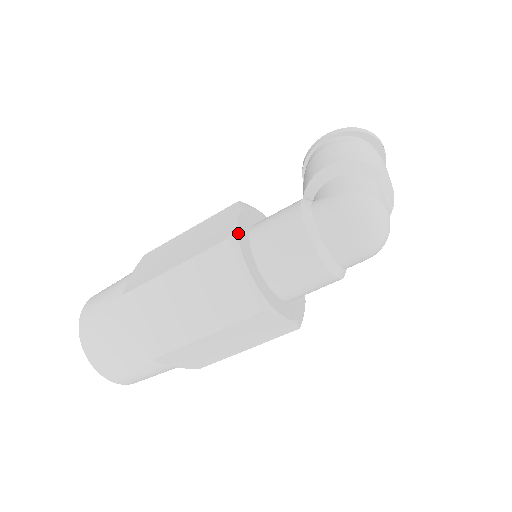
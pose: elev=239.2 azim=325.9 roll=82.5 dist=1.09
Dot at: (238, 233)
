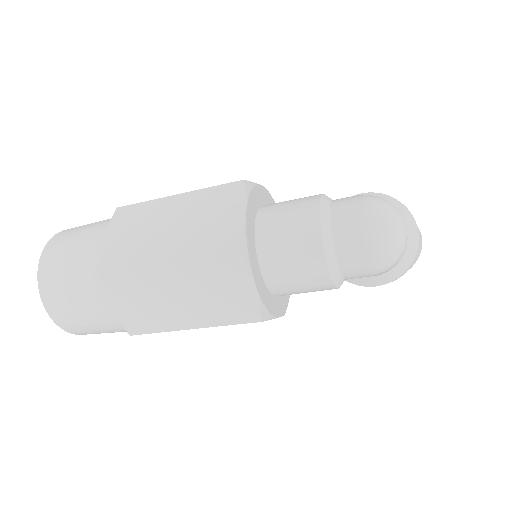
Dot at: (255, 187)
